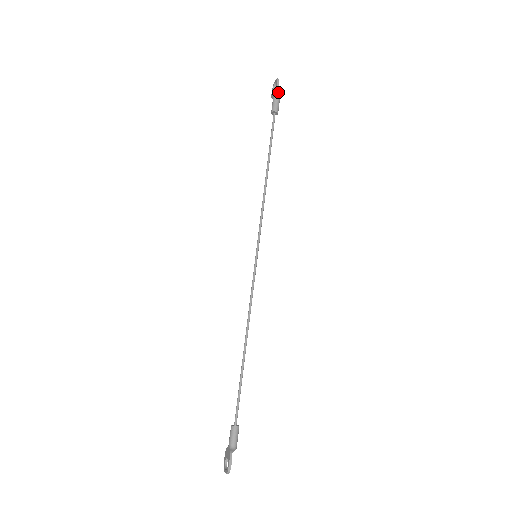
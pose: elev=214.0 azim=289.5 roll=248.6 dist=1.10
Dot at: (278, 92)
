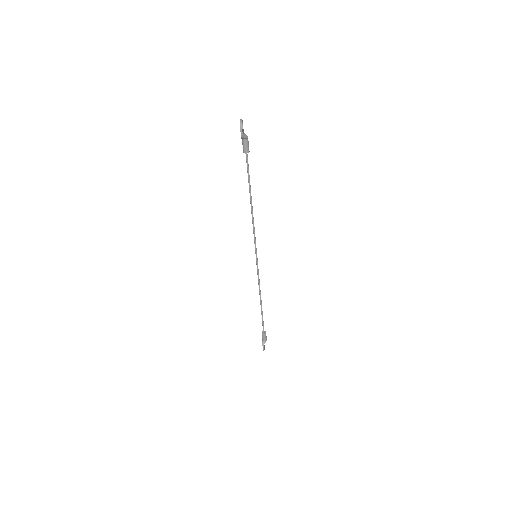
Dot at: (243, 137)
